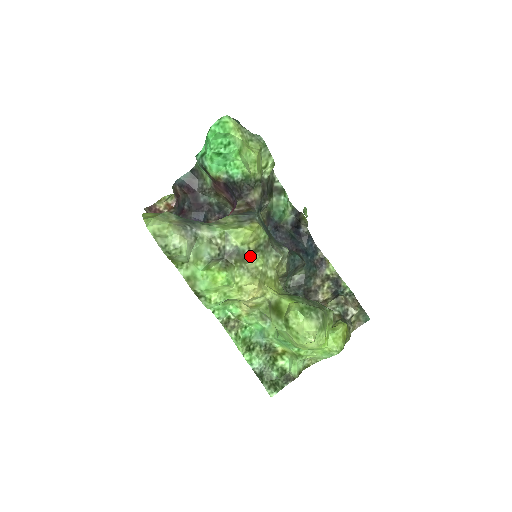
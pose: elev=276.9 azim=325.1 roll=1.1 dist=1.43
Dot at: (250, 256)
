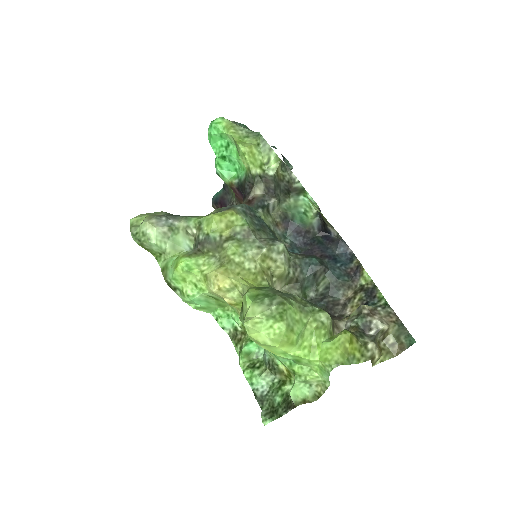
Dot at: (222, 244)
